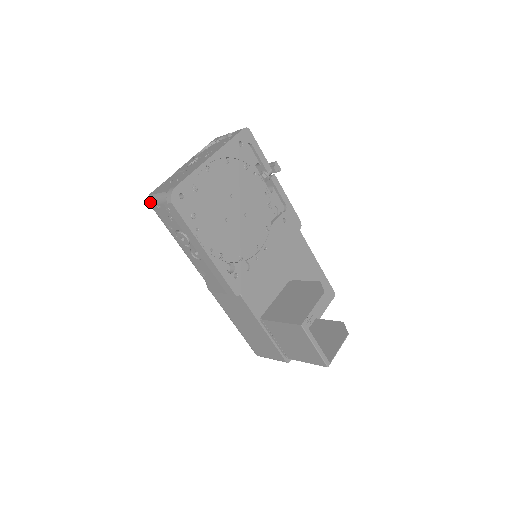
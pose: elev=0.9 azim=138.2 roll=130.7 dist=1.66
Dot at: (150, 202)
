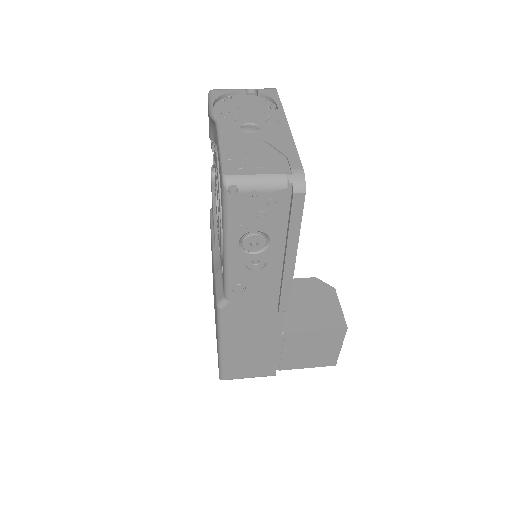
Dot at: (227, 187)
